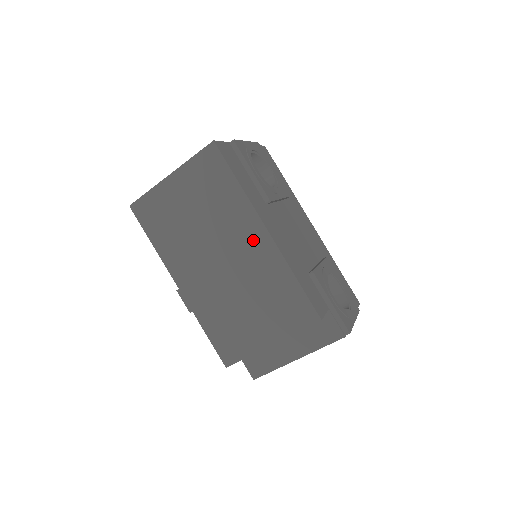
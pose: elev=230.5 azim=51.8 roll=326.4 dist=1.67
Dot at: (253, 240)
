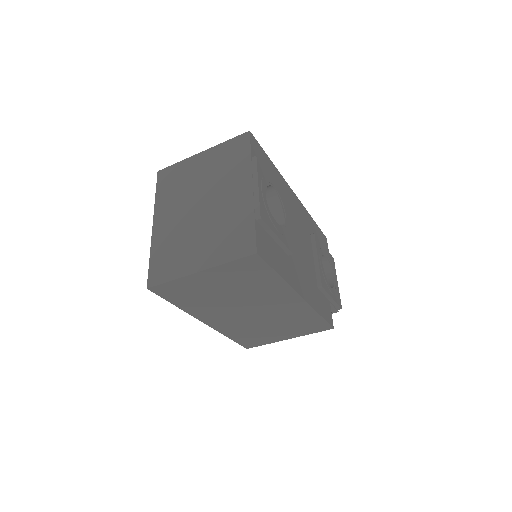
Dot at: (286, 302)
